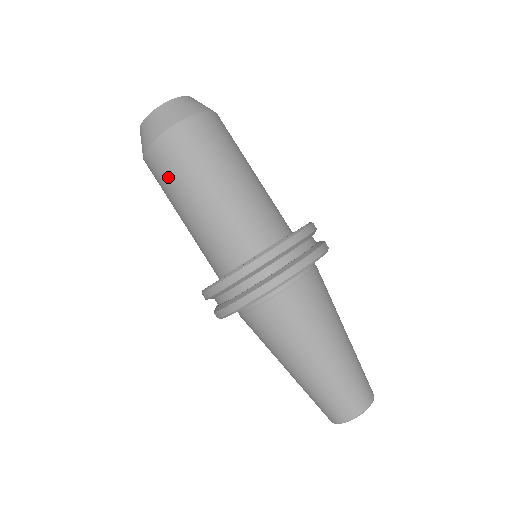
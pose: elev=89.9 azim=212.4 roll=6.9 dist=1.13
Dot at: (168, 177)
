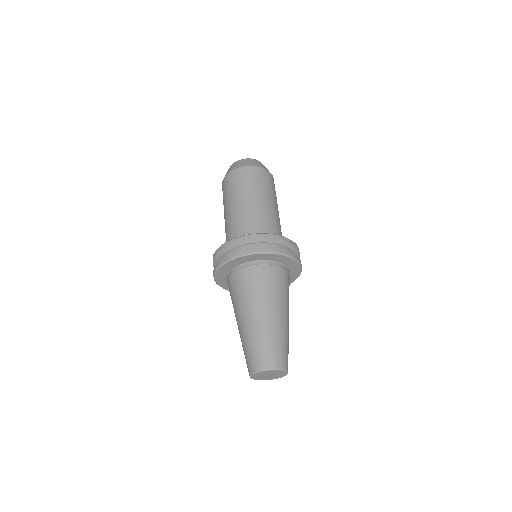
Dot at: (246, 183)
